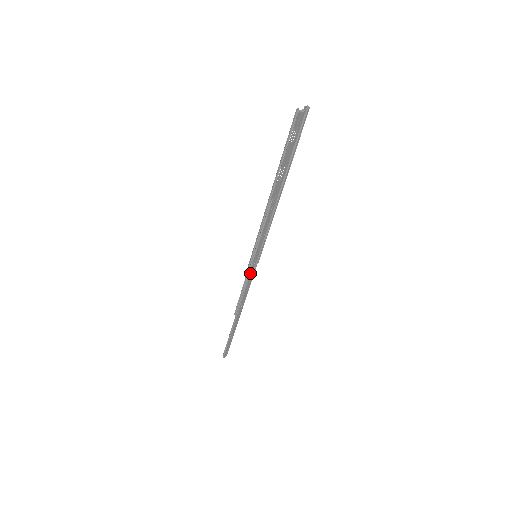
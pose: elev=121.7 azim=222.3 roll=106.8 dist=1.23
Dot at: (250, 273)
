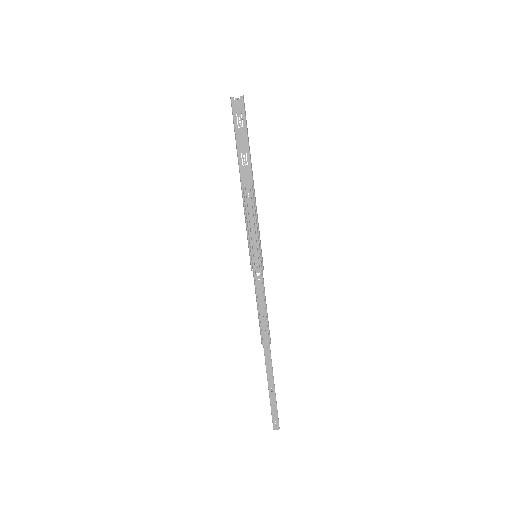
Dot at: (255, 278)
